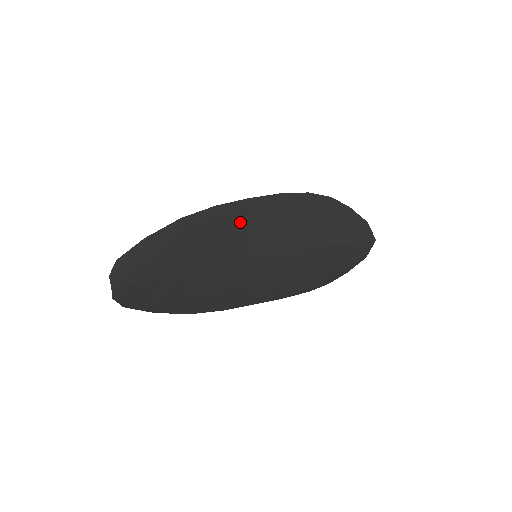
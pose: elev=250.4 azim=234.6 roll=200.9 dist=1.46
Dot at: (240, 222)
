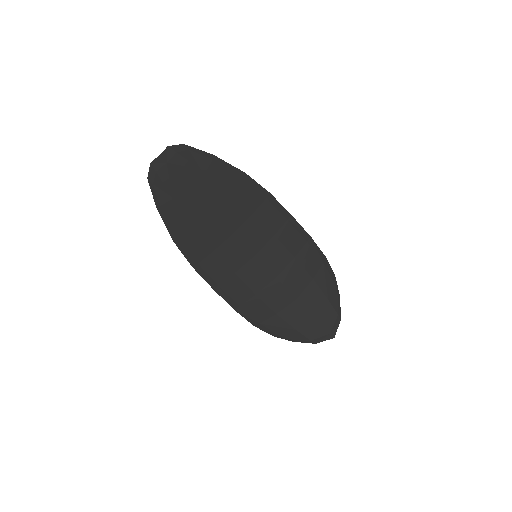
Dot at: (272, 222)
